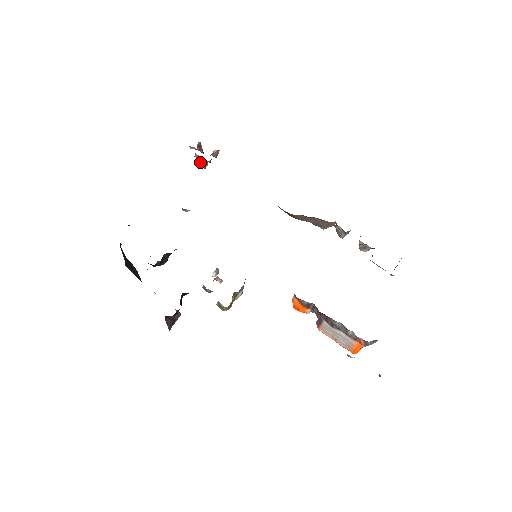
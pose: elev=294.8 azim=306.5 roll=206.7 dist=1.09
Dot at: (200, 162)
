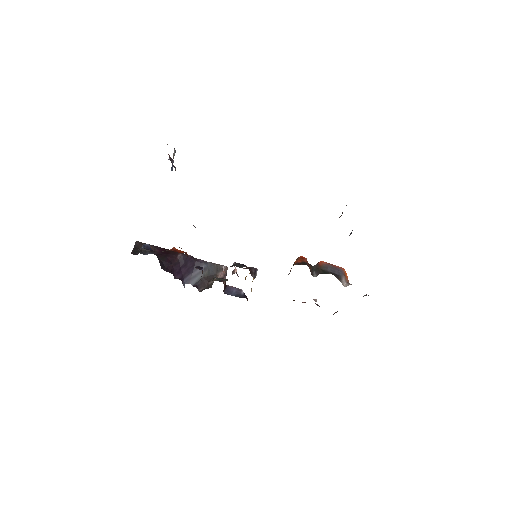
Dot at: occluded
